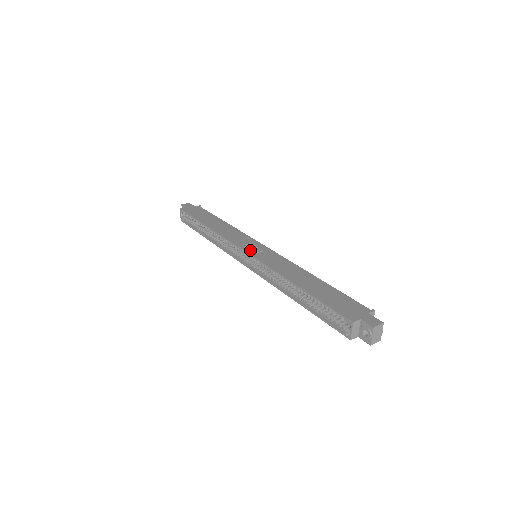
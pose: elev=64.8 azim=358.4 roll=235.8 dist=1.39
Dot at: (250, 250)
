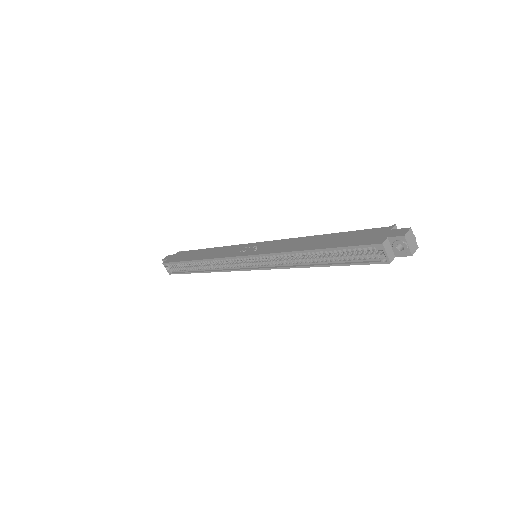
Dot at: (247, 253)
